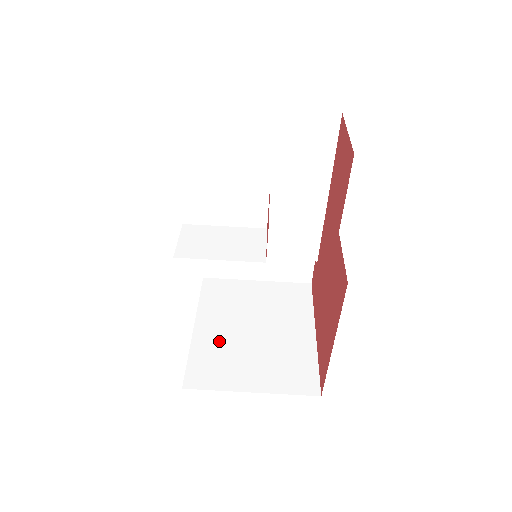
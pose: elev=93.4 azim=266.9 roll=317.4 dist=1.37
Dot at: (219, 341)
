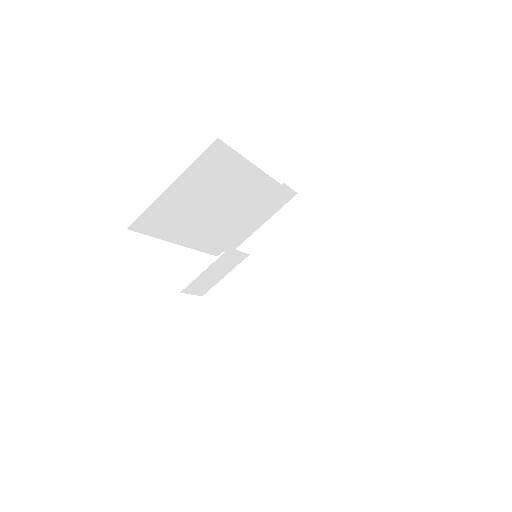
Dot at: (280, 294)
